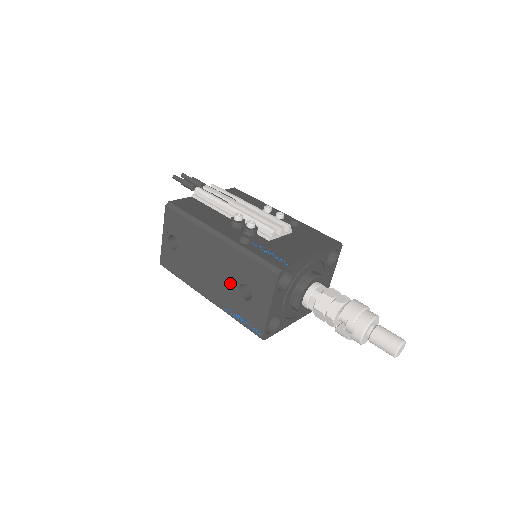
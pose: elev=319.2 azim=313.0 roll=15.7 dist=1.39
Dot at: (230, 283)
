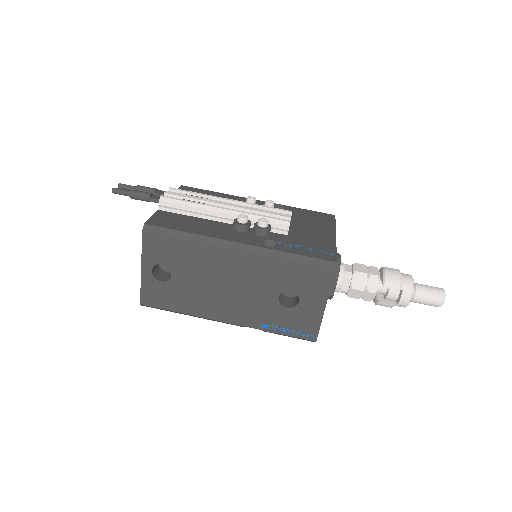
Dot at: (264, 296)
